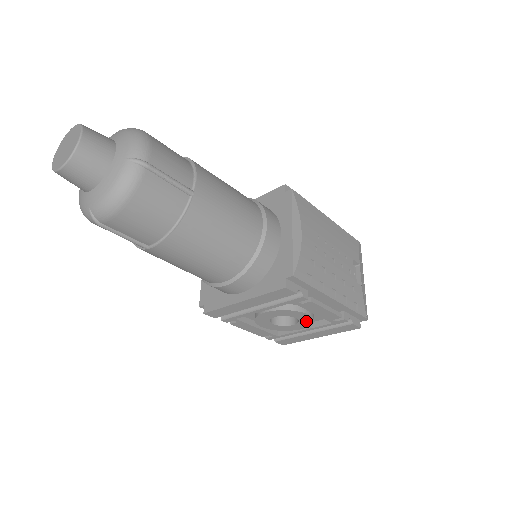
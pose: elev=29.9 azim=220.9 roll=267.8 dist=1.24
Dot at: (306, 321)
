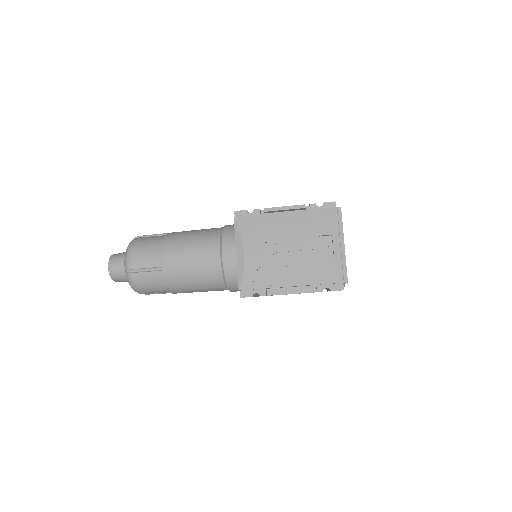
Dot at: occluded
